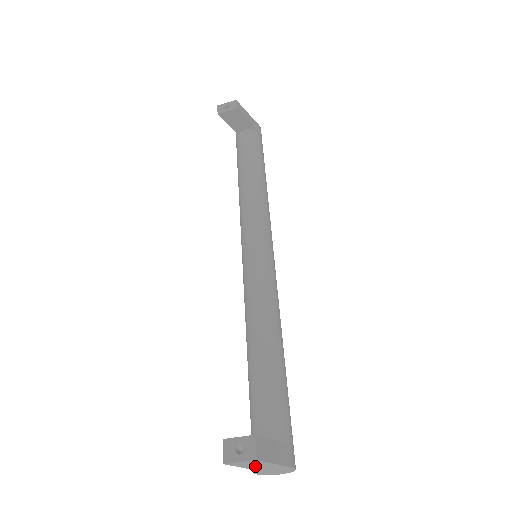
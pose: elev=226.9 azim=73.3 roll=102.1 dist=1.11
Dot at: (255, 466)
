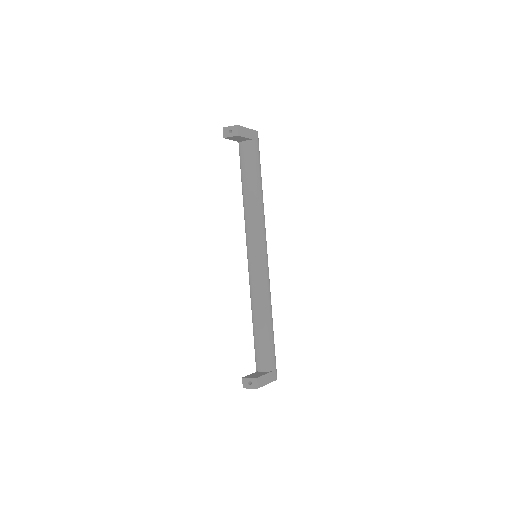
Dot at: occluded
